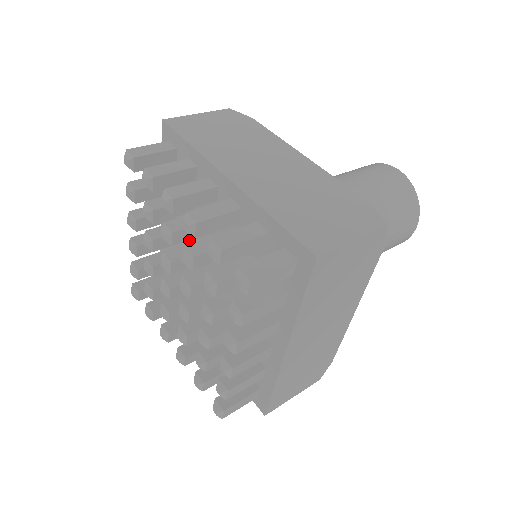
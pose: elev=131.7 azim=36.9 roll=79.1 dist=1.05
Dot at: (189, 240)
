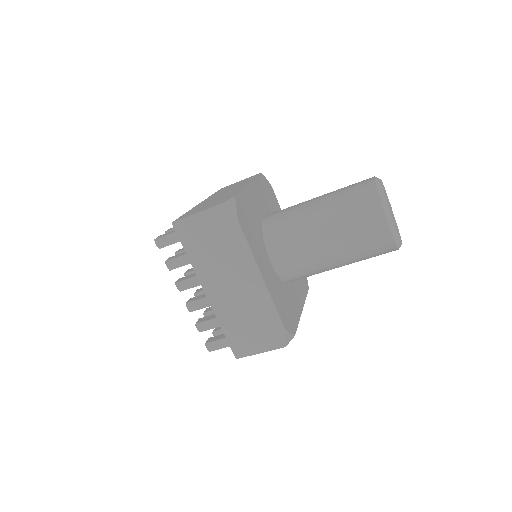
Dot at: occluded
